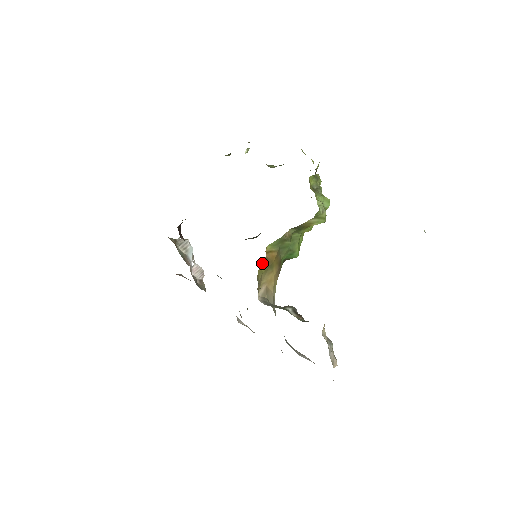
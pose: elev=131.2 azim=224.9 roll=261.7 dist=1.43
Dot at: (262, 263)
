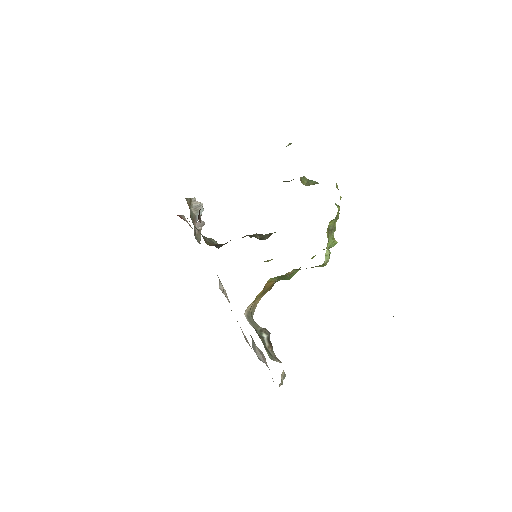
Dot at: (259, 293)
